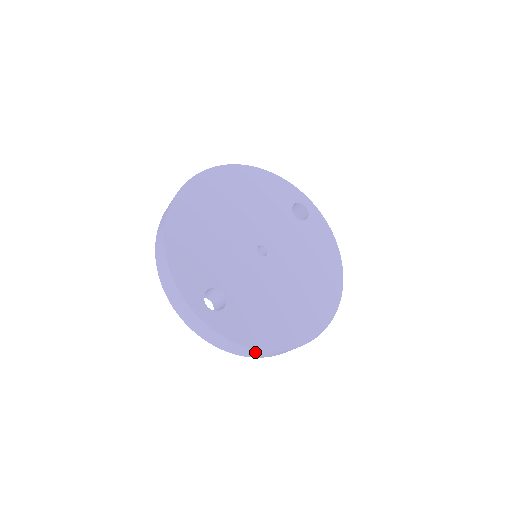
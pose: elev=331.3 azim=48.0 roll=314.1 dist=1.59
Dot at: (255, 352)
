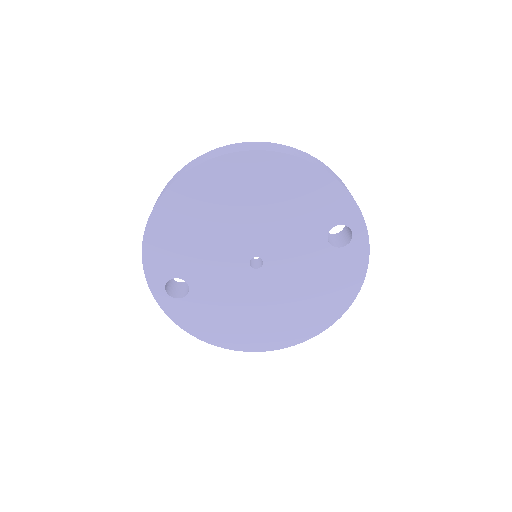
Dot at: occluded
